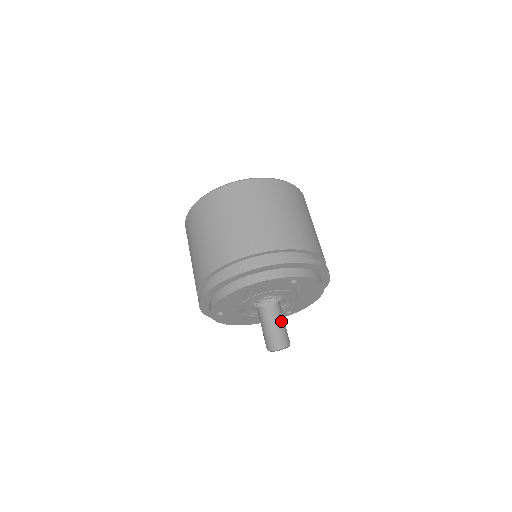
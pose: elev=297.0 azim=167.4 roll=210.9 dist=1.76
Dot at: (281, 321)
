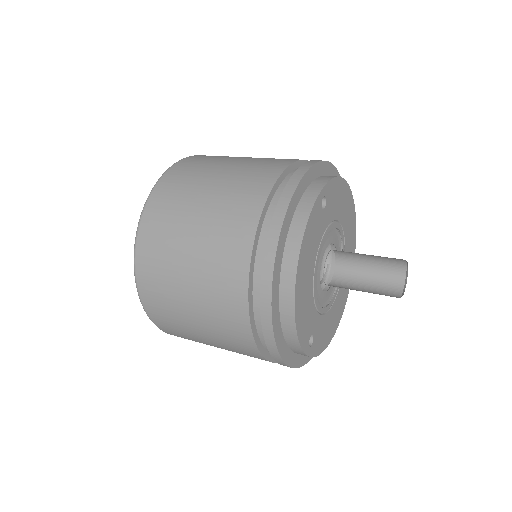
Dot at: (364, 263)
